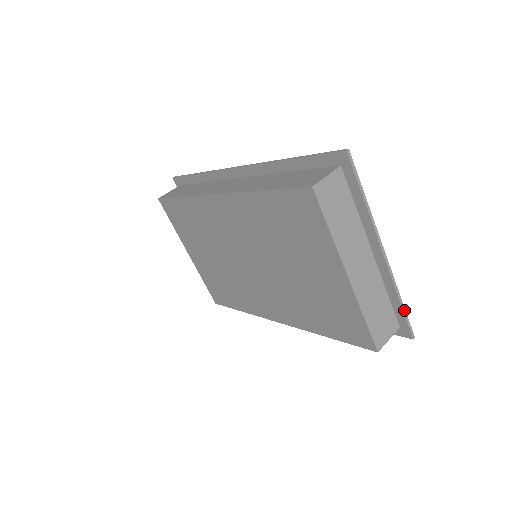
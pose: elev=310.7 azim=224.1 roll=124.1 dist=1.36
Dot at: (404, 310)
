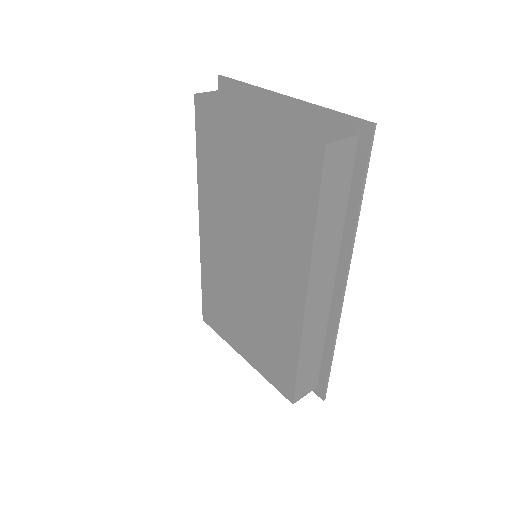
Dot at: (340, 113)
